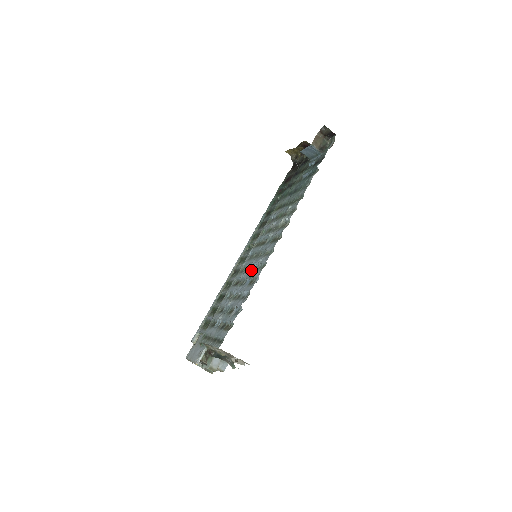
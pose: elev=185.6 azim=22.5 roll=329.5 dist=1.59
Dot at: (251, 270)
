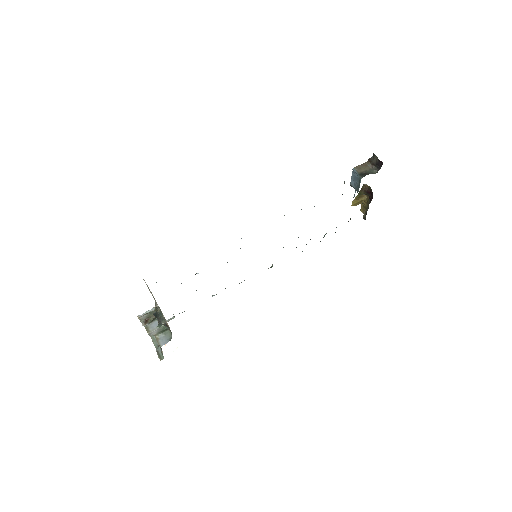
Dot at: occluded
